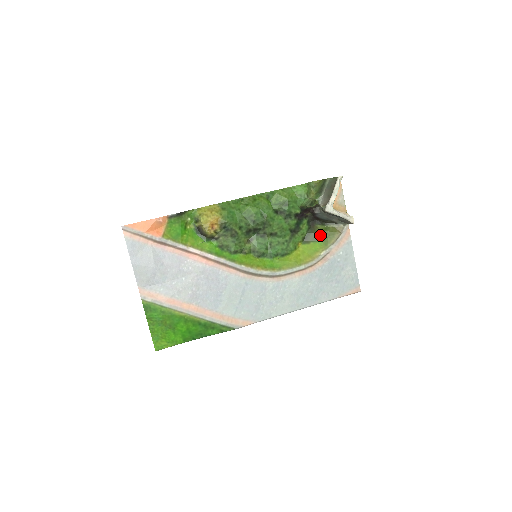
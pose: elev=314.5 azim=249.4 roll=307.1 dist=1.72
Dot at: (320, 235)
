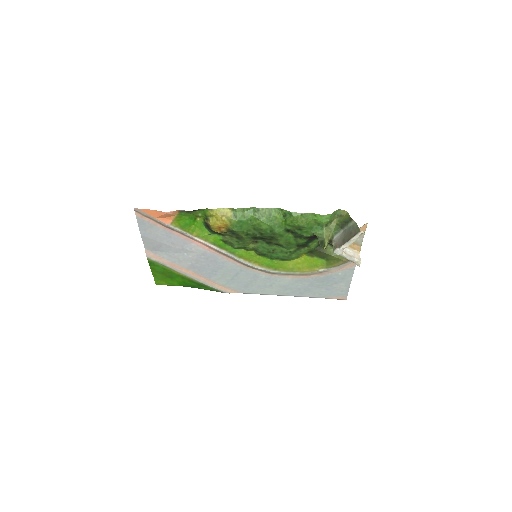
Dot at: (326, 255)
